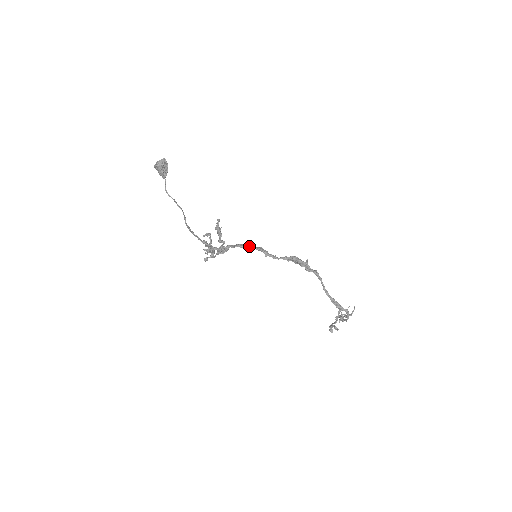
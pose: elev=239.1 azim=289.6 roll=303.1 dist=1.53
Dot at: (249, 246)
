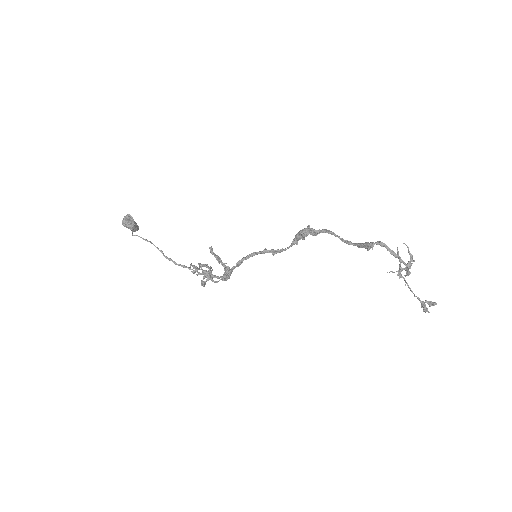
Dot at: (250, 254)
